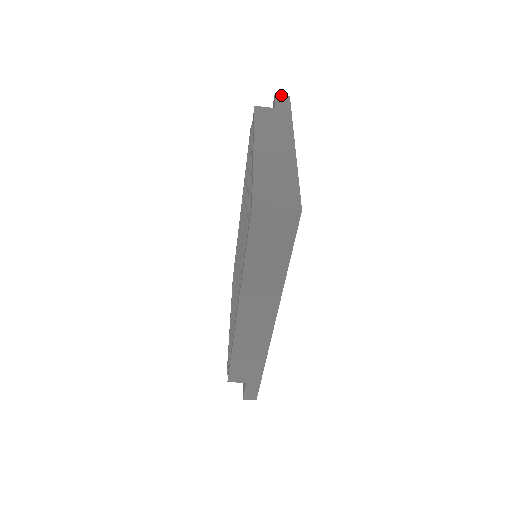
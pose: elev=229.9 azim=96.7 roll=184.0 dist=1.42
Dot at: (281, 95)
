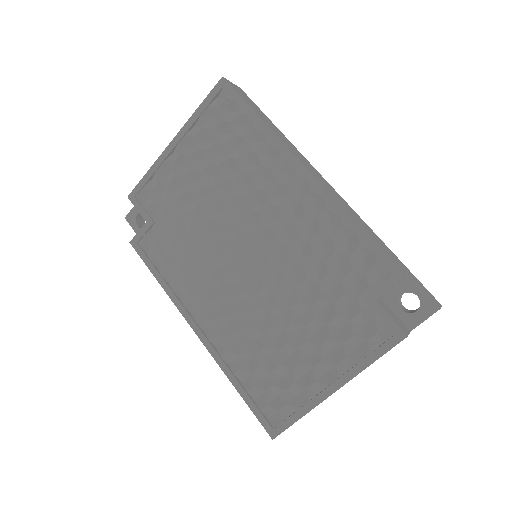
Dot at: occluded
